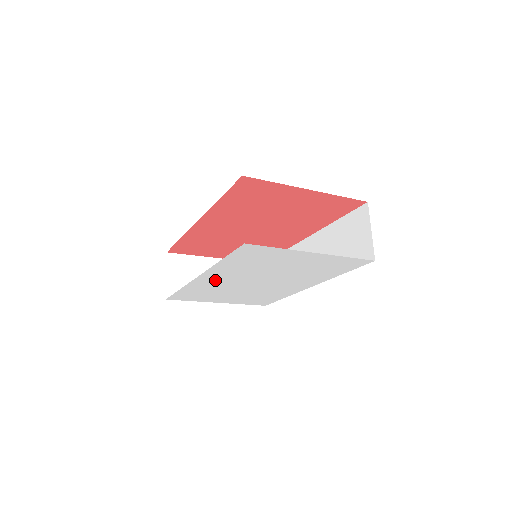
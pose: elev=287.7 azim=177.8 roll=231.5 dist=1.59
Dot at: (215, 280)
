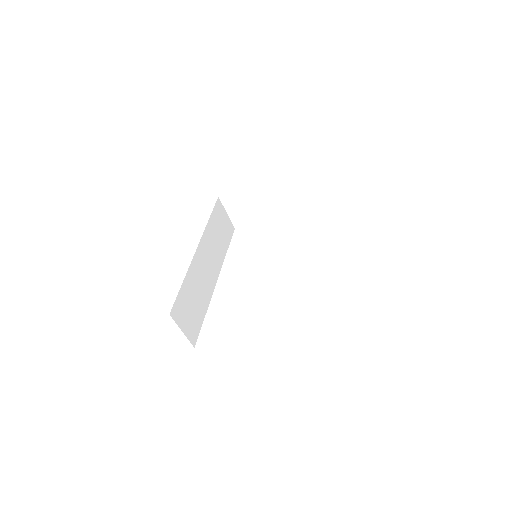
Dot at: occluded
